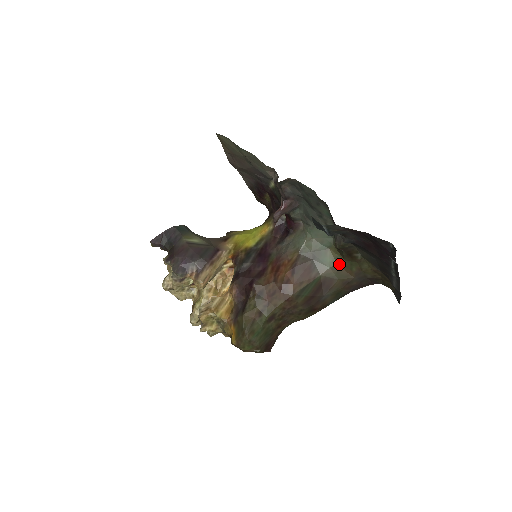
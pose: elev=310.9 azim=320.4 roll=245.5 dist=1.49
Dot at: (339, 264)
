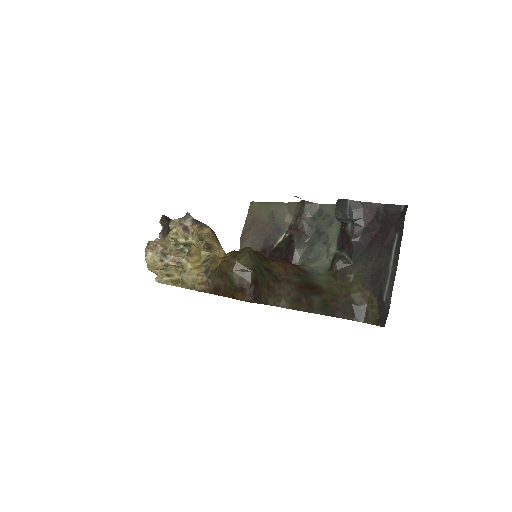
Dot at: (331, 284)
